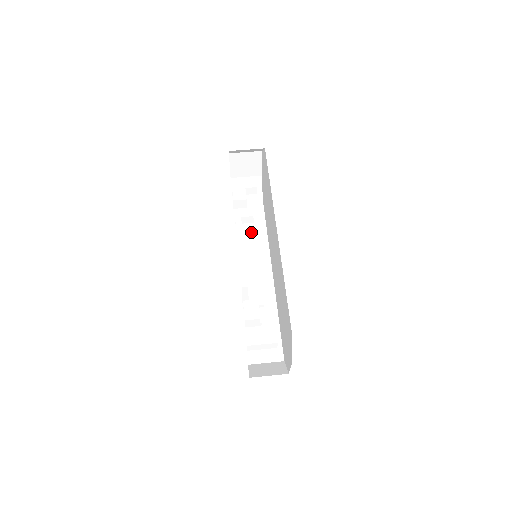
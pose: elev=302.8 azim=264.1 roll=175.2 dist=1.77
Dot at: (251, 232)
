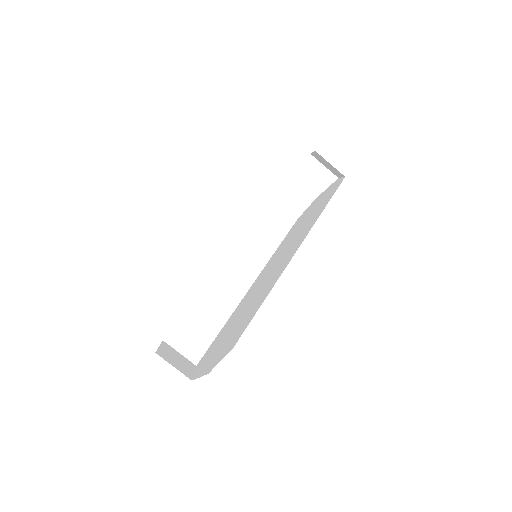
Dot at: (266, 234)
